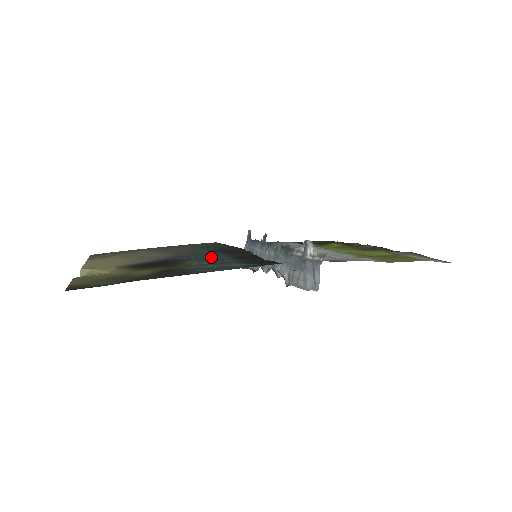
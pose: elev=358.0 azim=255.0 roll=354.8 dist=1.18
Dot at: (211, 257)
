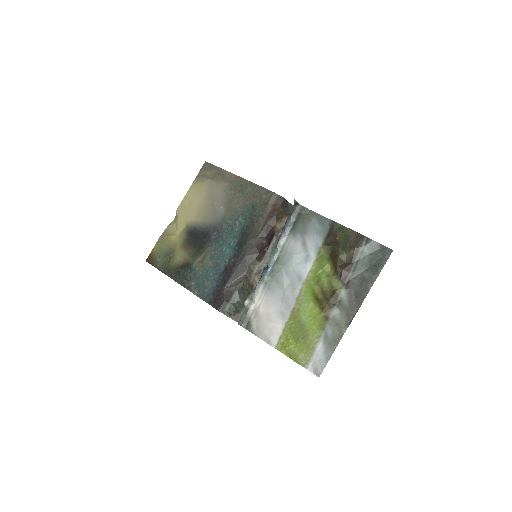
Dot at: (223, 251)
